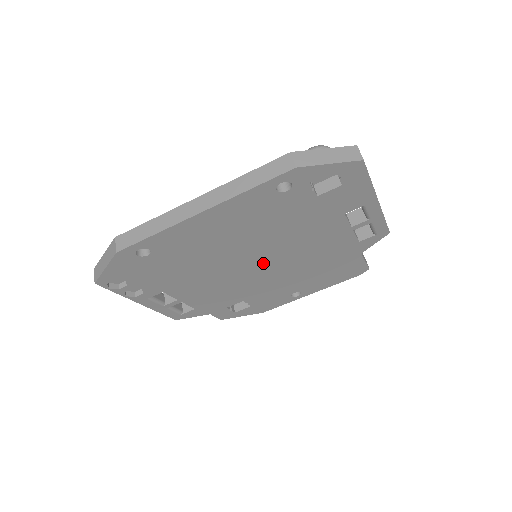
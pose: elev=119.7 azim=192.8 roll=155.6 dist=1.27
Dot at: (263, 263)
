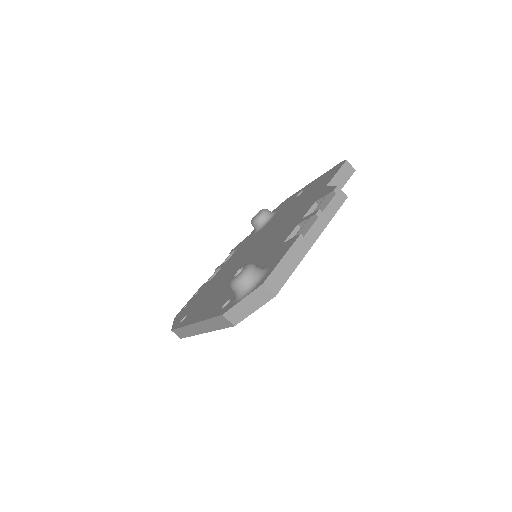
Dot at: occluded
